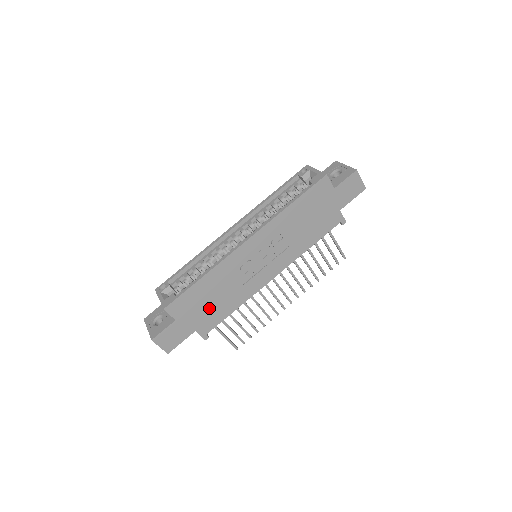
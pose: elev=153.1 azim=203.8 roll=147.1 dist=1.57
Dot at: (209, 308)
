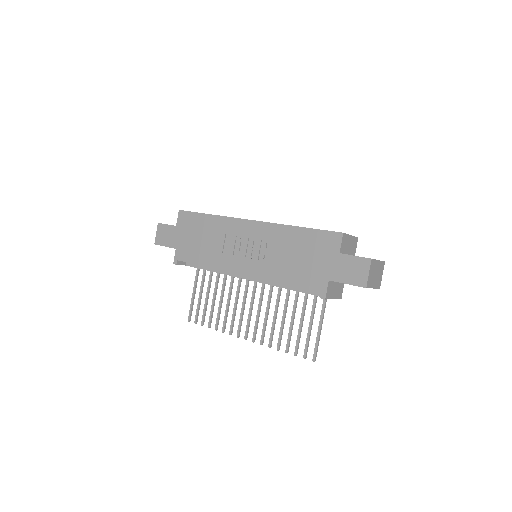
Dot at: (195, 242)
